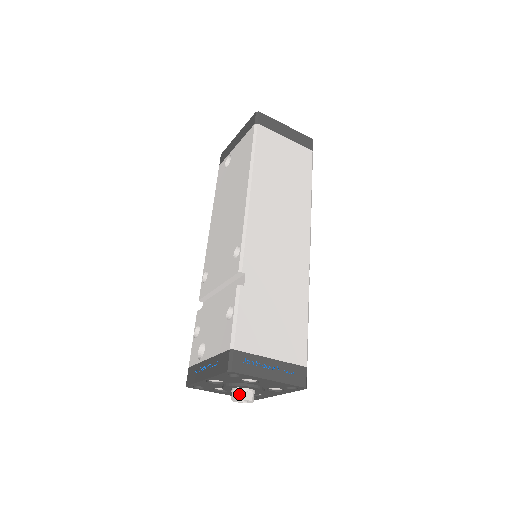
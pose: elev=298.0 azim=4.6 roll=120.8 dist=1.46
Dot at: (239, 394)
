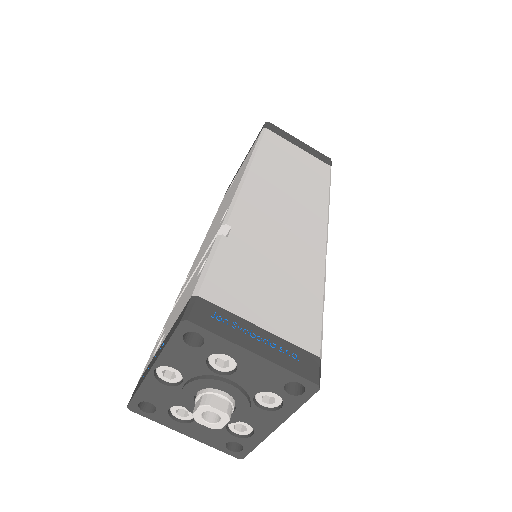
Dot at: (205, 398)
